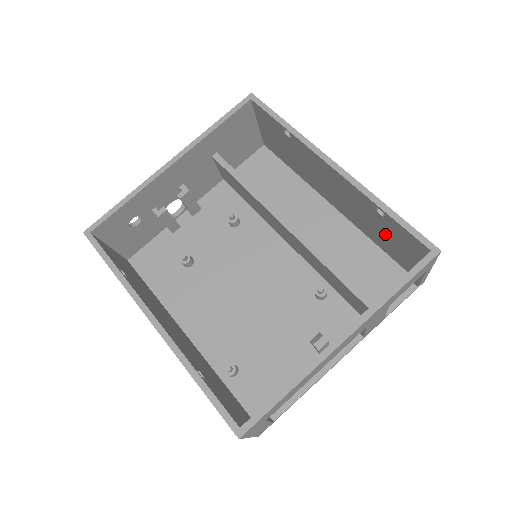
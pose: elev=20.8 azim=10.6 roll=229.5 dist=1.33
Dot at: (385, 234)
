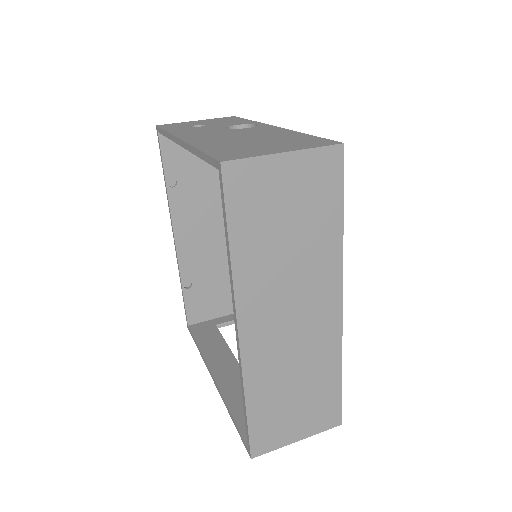
Dot at: occluded
